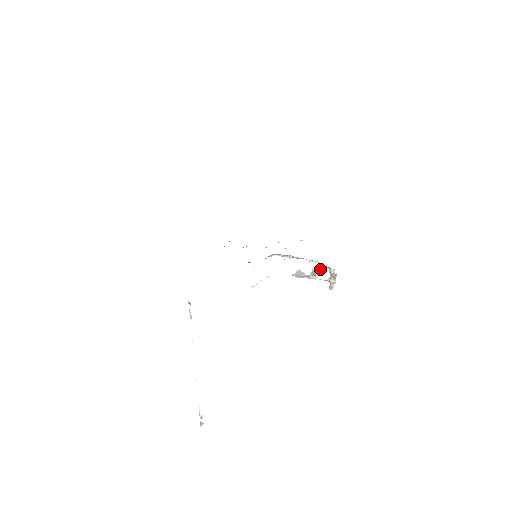
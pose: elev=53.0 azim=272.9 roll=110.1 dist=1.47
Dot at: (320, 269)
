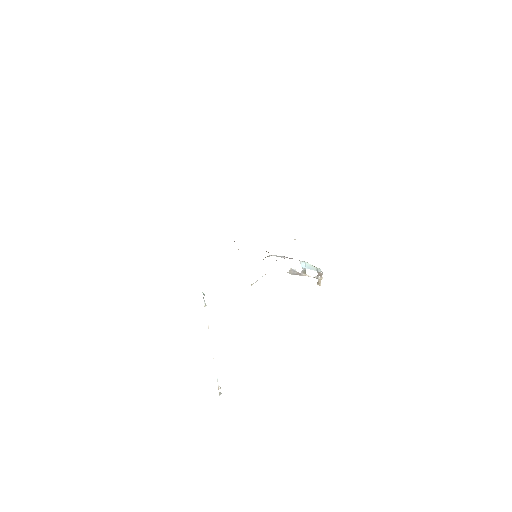
Dot at: (309, 268)
